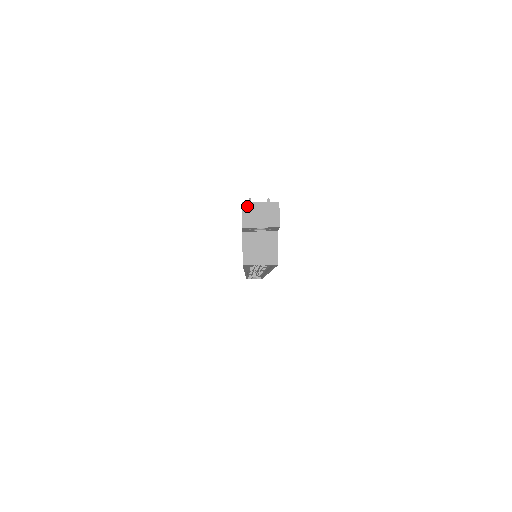
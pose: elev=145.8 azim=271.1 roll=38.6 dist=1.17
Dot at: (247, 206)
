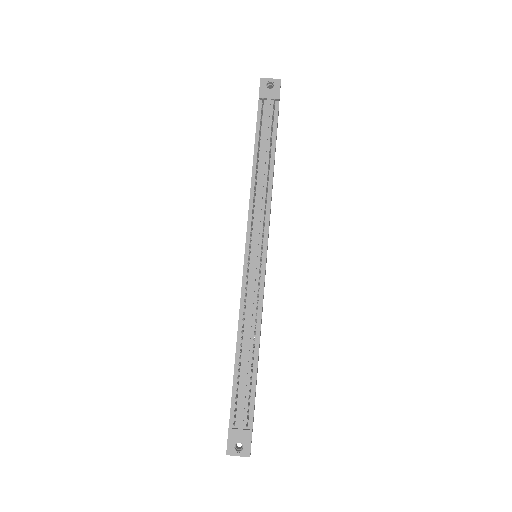
Dot at: (230, 455)
